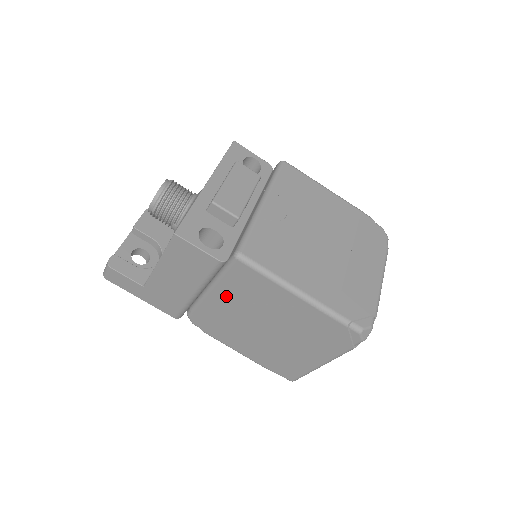
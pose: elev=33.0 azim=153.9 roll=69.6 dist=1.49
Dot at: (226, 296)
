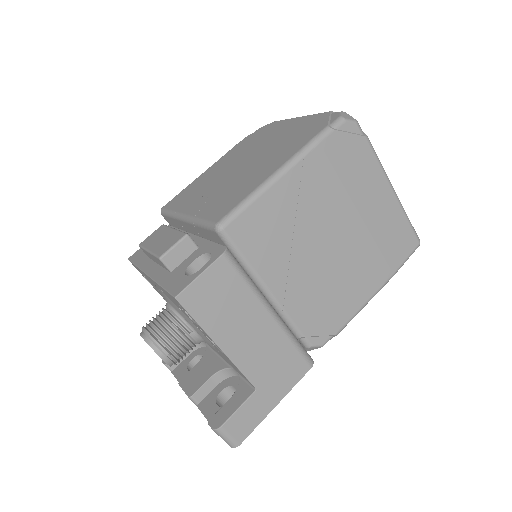
Dot at: (279, 272)
